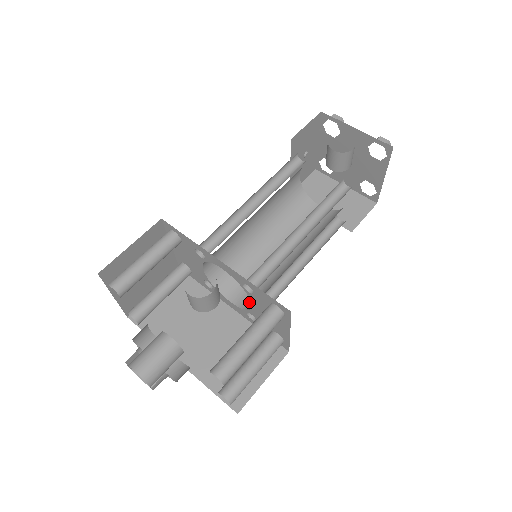
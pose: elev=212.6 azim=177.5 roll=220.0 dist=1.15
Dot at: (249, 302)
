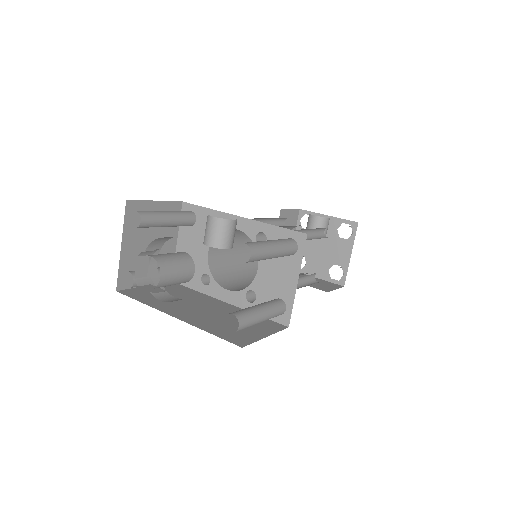
Dot at: occluded
